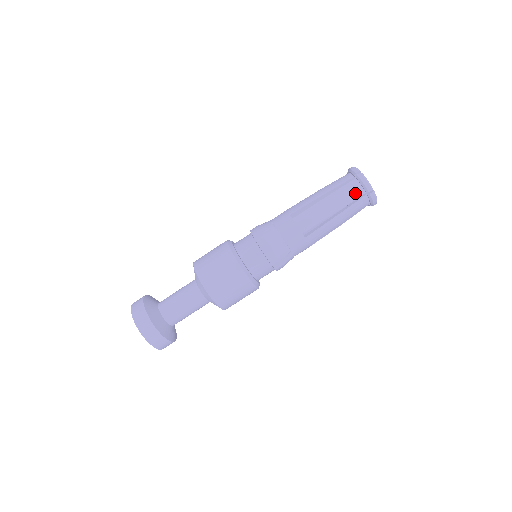
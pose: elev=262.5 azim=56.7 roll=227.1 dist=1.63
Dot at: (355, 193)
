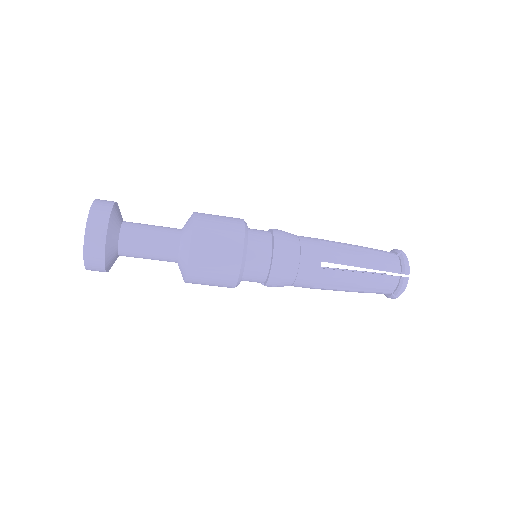
Dot at: (386, 288)
